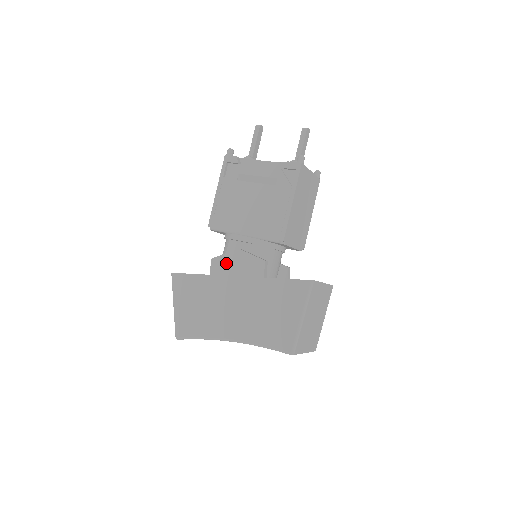
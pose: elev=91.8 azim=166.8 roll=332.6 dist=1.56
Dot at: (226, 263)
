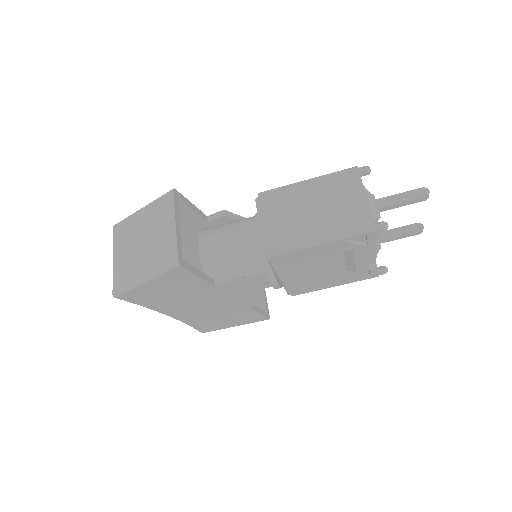
Dot at: (240, 289)
